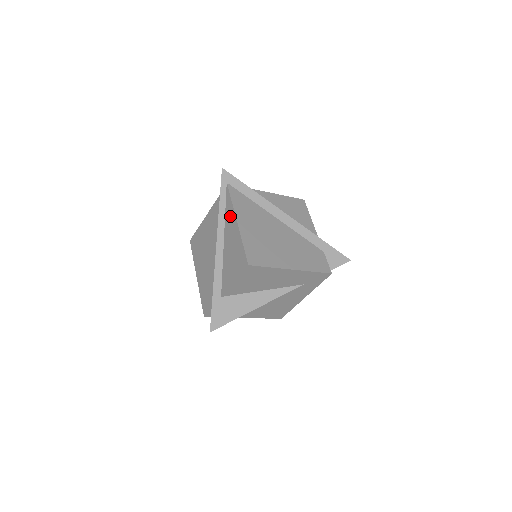
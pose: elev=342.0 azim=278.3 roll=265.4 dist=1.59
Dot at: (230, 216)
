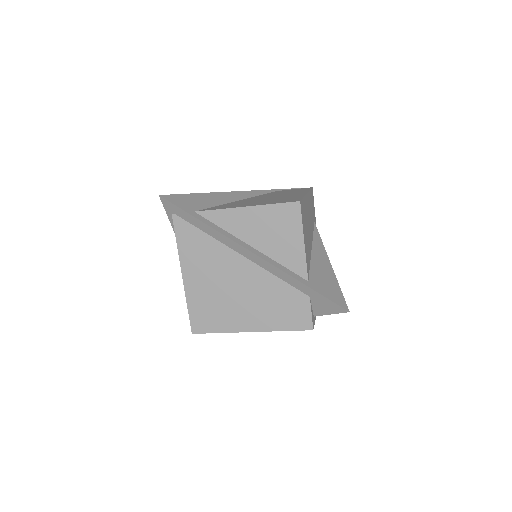
Dot at: occluded
